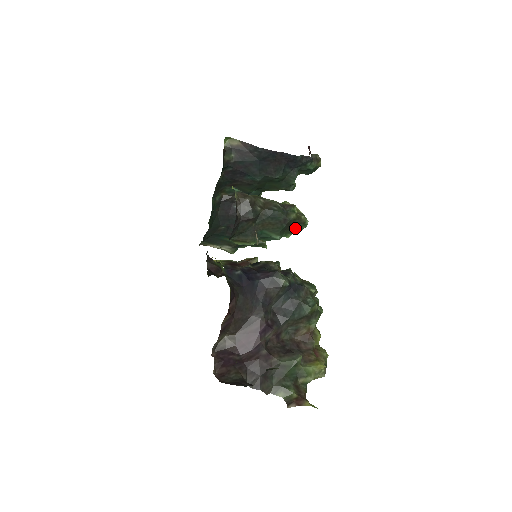
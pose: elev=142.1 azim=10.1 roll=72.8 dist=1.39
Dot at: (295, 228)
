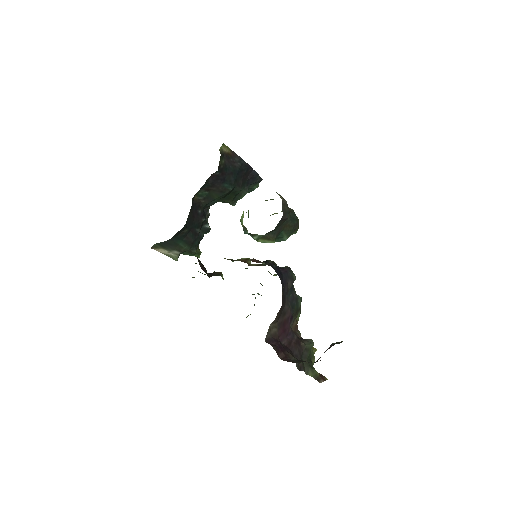
Dot at: (291, 233)
